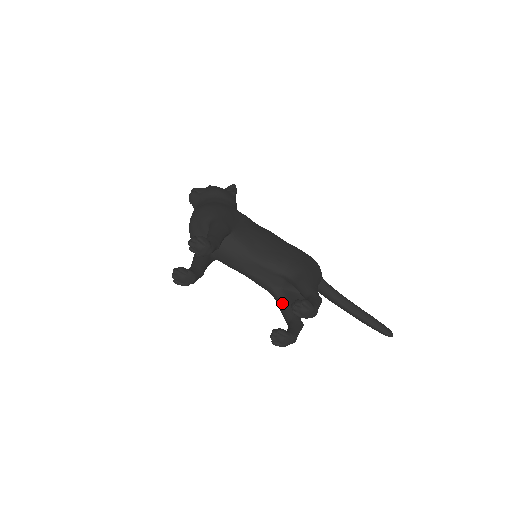
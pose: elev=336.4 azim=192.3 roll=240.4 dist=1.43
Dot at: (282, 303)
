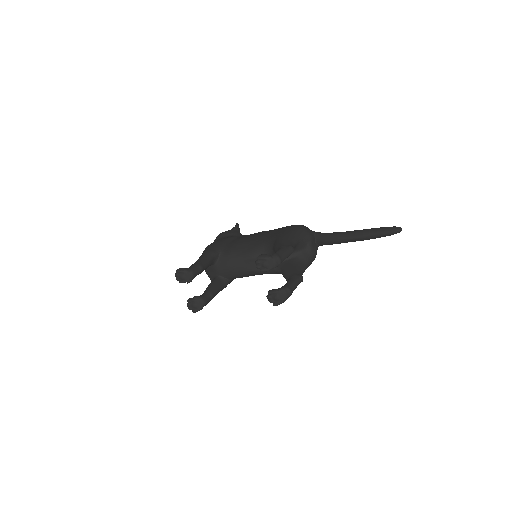
Dot at: (282, 273)
